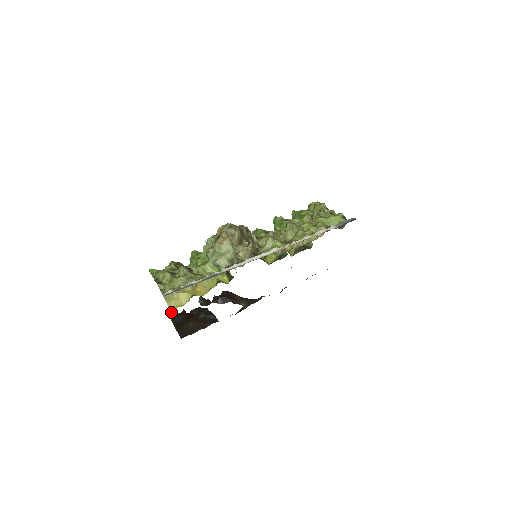
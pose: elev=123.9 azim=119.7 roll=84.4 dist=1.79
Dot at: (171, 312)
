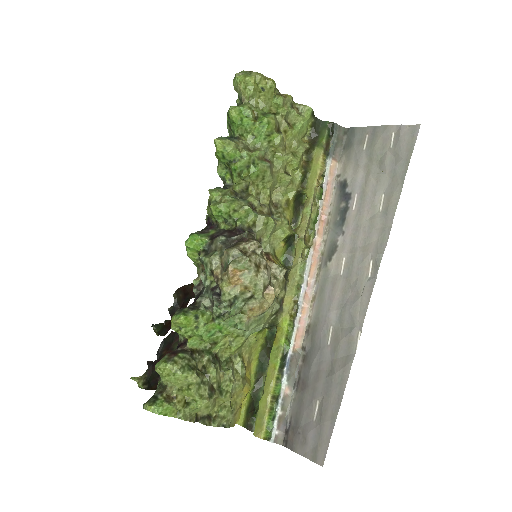
Dot at: (137, 381)
